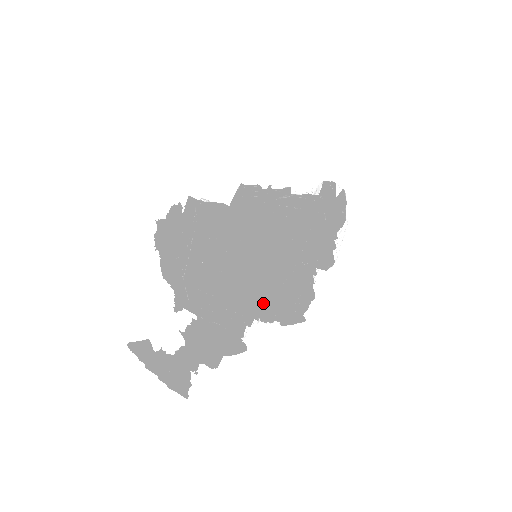
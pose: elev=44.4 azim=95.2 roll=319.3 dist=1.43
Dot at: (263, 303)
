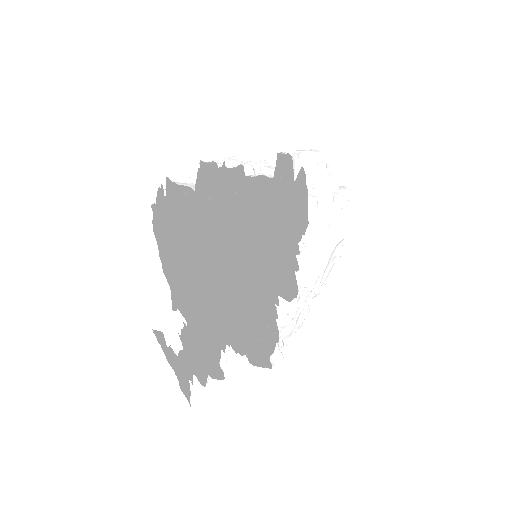
Dot at: (272, 320)
